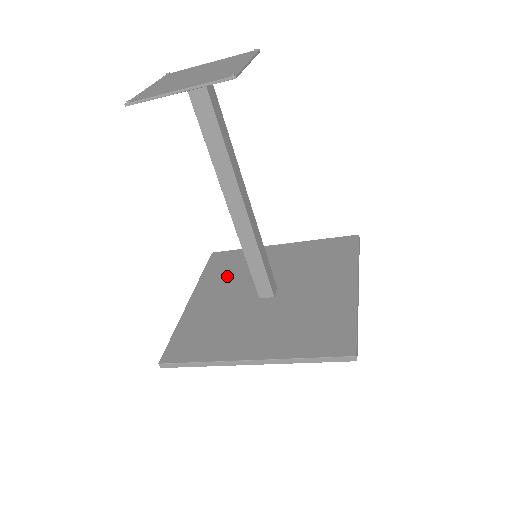
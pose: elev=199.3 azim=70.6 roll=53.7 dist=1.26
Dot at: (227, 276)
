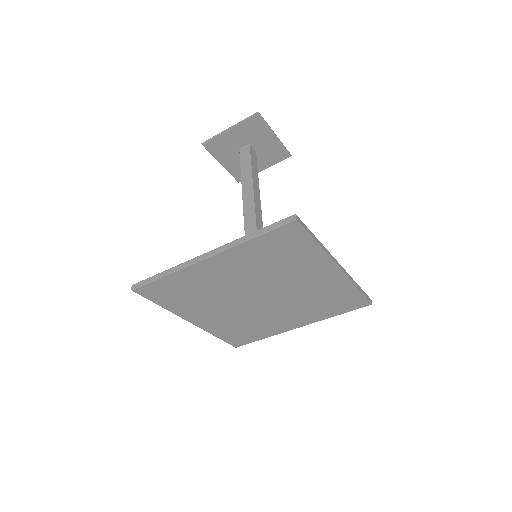
Dot at: occluded
